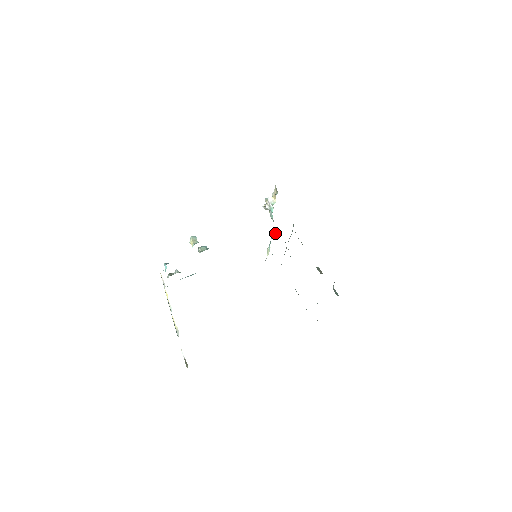
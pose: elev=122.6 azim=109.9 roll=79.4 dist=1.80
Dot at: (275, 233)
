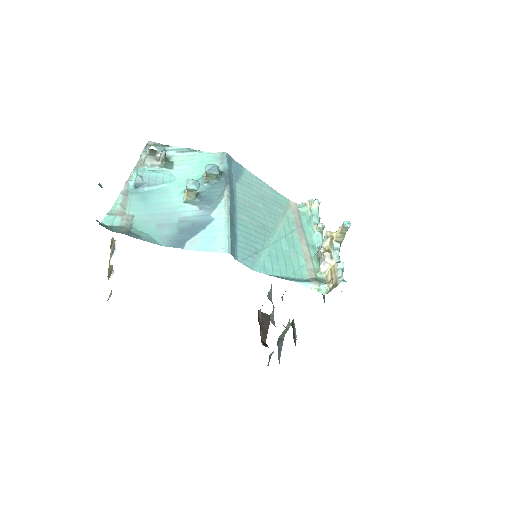
Dot at: occluded
